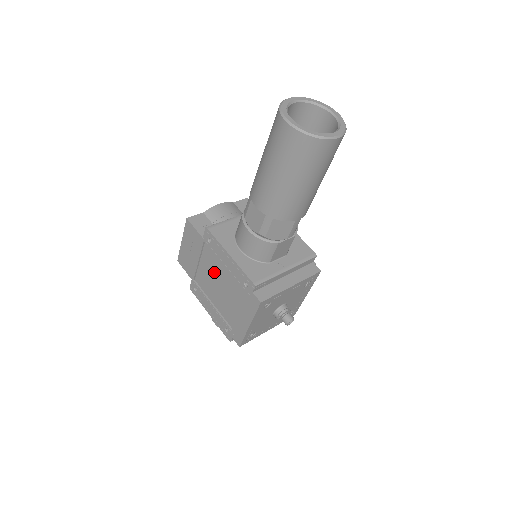
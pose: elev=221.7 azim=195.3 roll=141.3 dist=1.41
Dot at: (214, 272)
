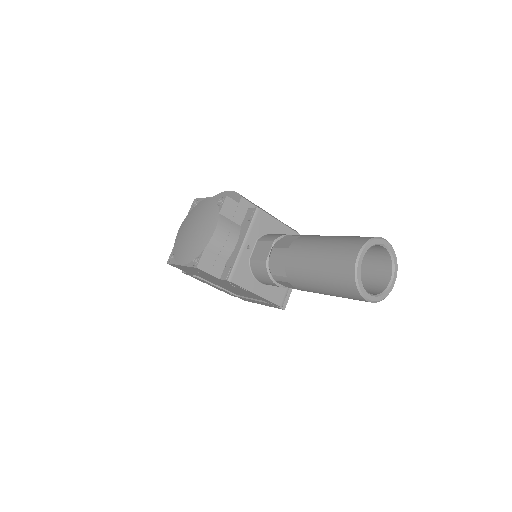
Dot at: occluded
